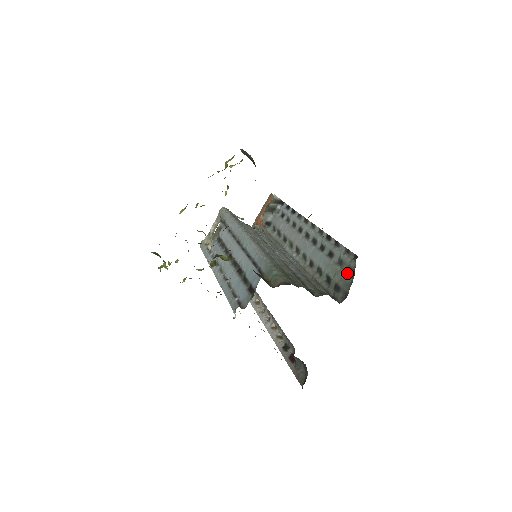
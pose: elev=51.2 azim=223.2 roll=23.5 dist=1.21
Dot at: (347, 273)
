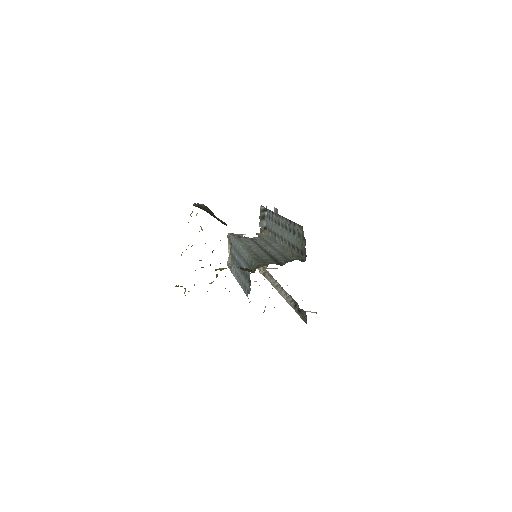
Dot at: (303, 240)
